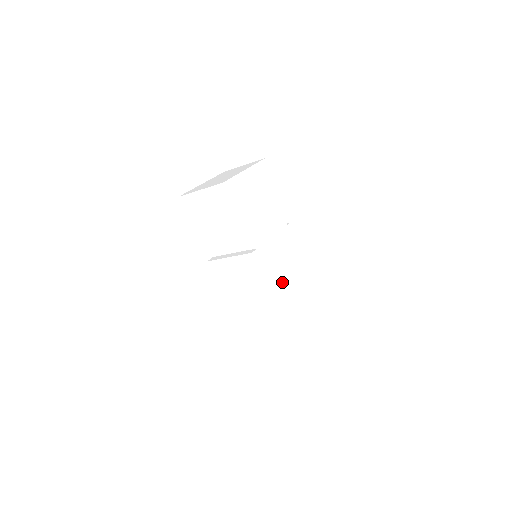
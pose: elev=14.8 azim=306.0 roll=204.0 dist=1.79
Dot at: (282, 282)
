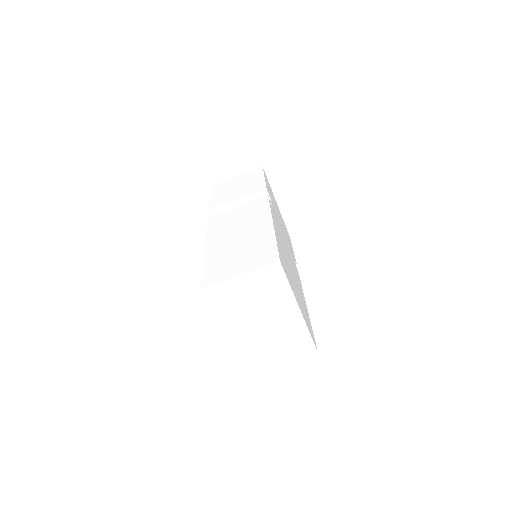
Dot at: (284, 249)
